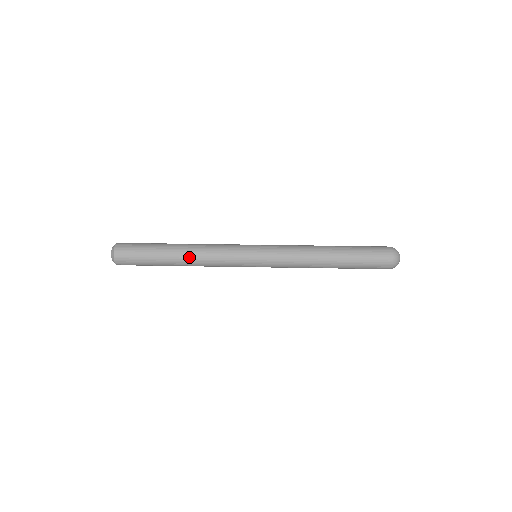
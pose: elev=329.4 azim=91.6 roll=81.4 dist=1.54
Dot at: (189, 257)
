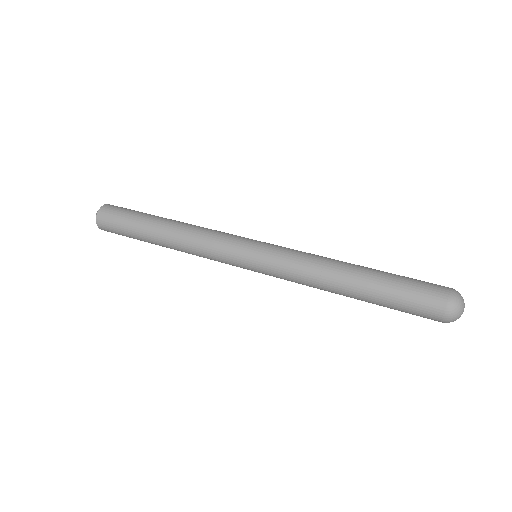
Dot at: (174, 248)
